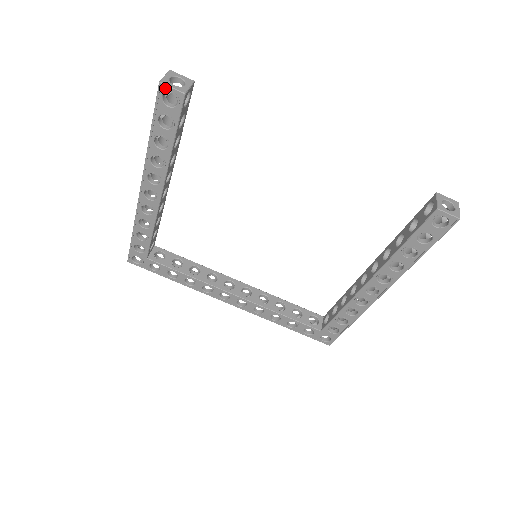
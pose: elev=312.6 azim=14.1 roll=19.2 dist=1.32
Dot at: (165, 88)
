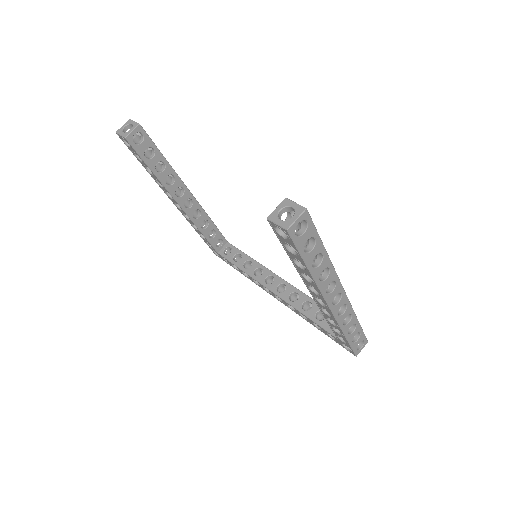
Dot at: (120, 136)
